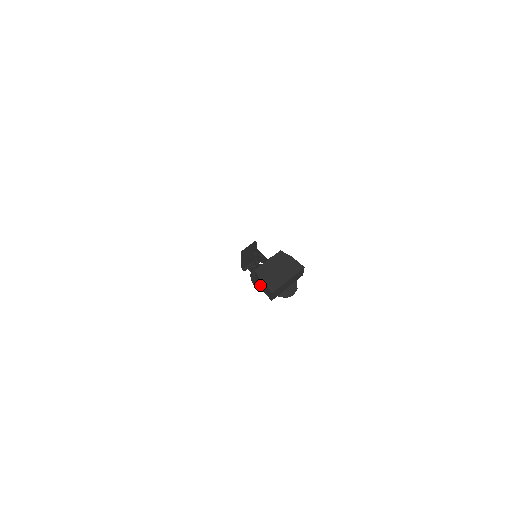
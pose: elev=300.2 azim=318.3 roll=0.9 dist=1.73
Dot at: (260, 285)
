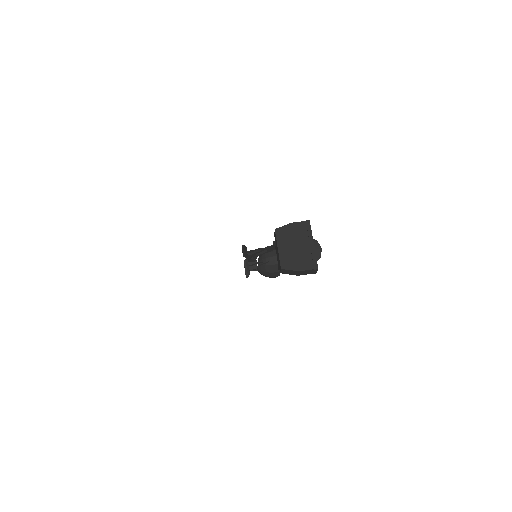
Dot at: (295, 274)
